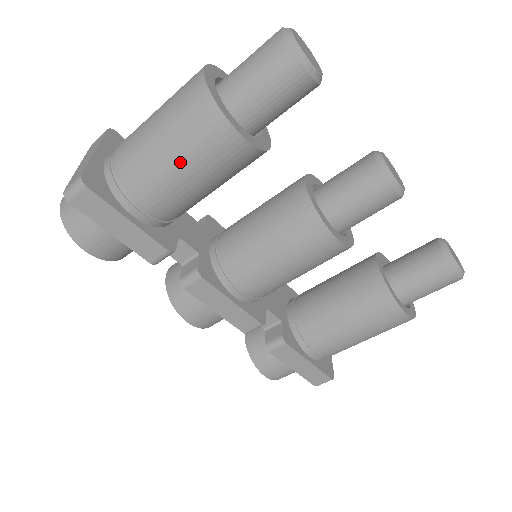
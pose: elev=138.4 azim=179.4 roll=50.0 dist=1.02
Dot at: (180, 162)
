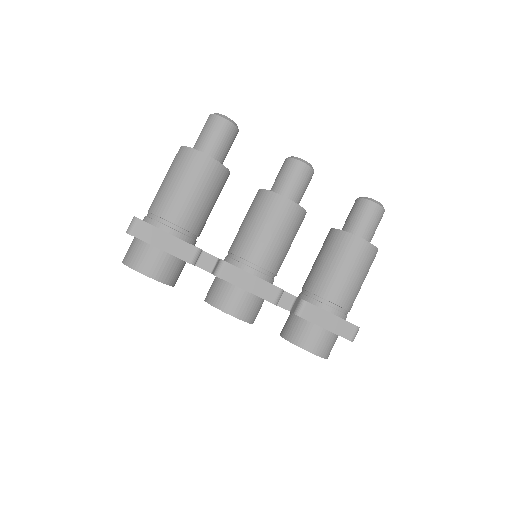
Dot at: (185, 186)
